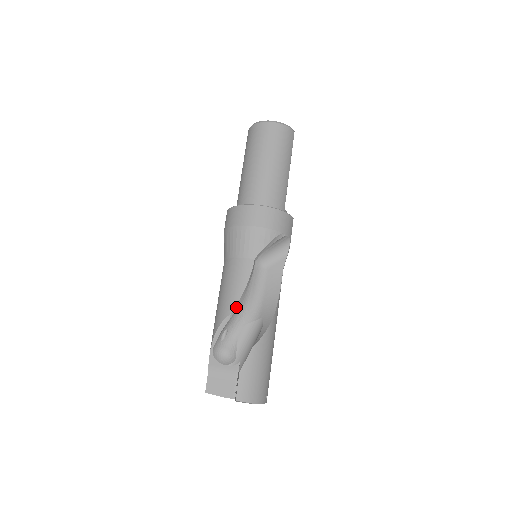
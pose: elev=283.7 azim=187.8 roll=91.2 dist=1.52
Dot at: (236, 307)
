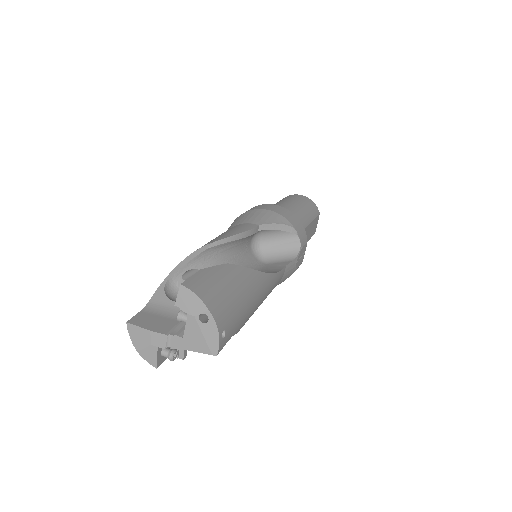
Dot at: (222, 242)
